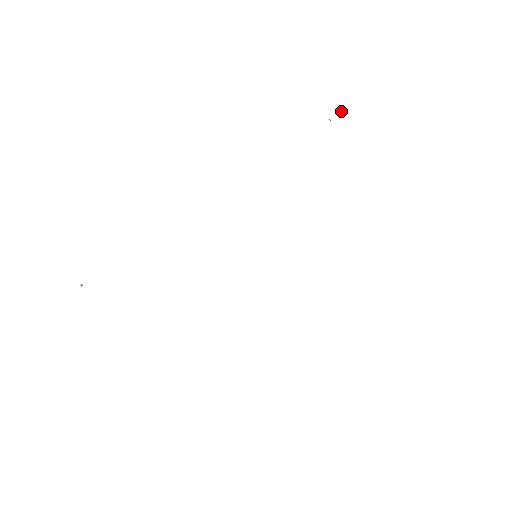
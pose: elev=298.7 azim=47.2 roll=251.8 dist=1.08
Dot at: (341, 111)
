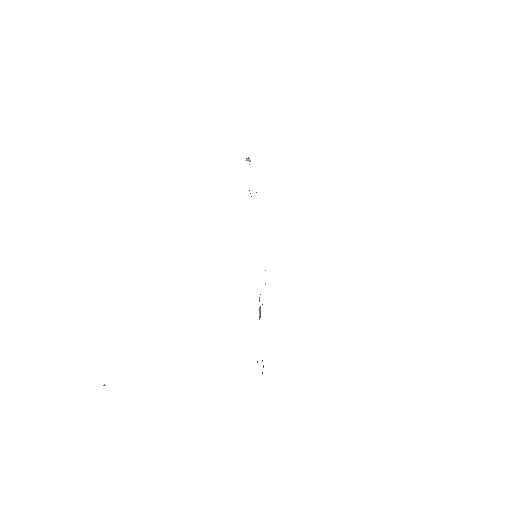
Dot at: (245, 160)
